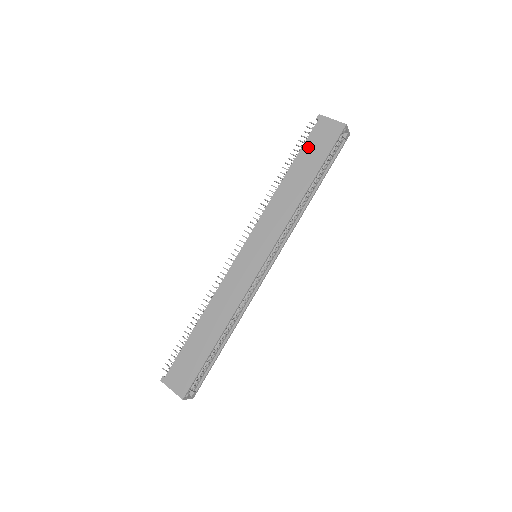
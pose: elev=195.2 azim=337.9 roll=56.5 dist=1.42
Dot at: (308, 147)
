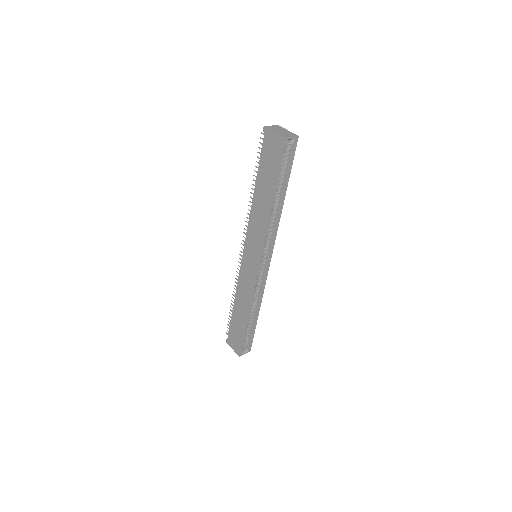
Dot at: (263, 162)
